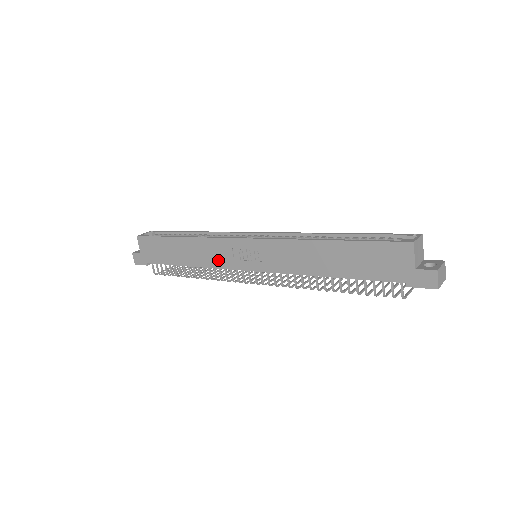
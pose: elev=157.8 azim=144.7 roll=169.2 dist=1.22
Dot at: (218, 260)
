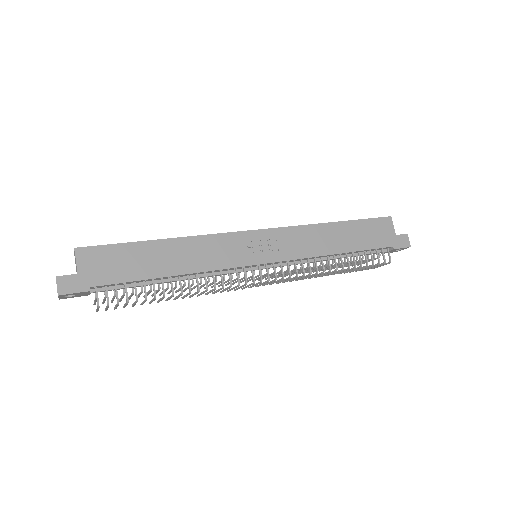
Dot at: (223, 259)
